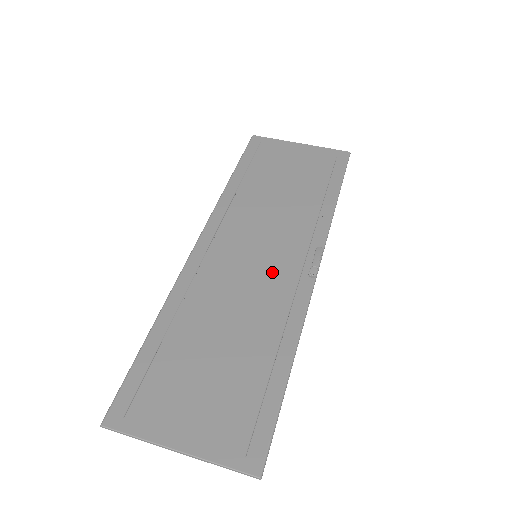
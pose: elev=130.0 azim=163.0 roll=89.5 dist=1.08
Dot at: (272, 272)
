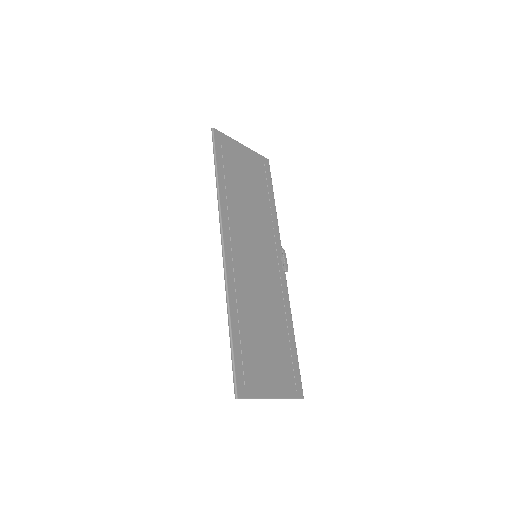
Dot at: (268, 269)
